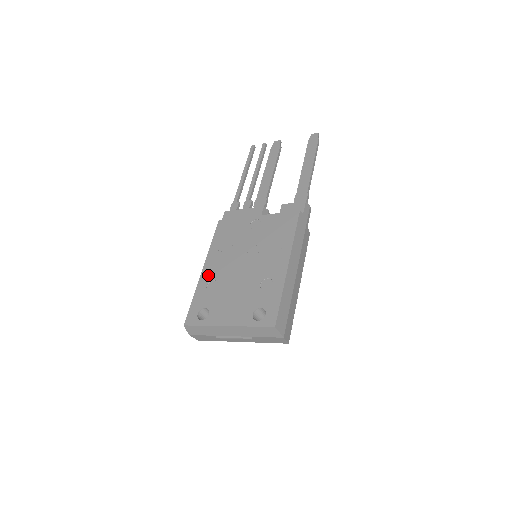
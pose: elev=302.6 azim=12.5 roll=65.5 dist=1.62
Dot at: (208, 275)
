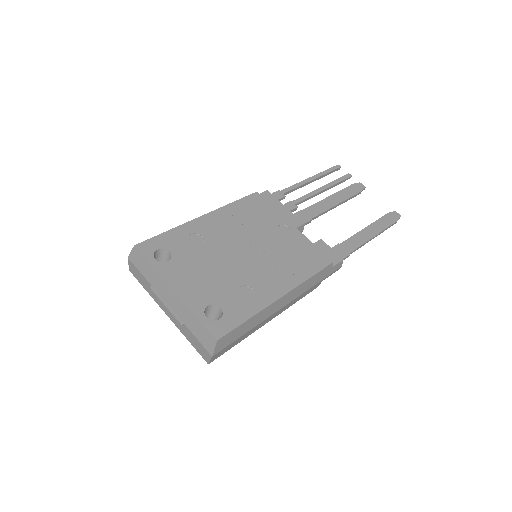
Dot at: (201, 226)
